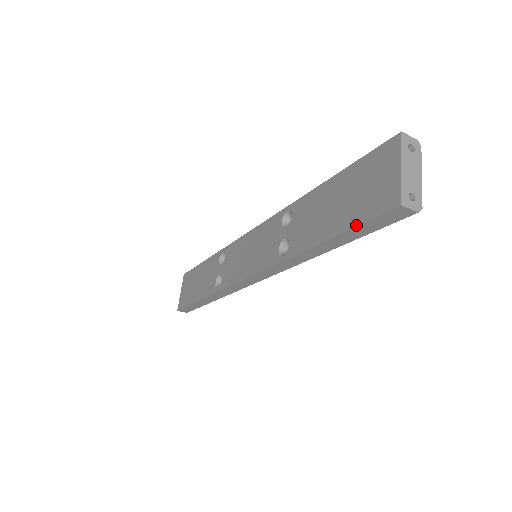
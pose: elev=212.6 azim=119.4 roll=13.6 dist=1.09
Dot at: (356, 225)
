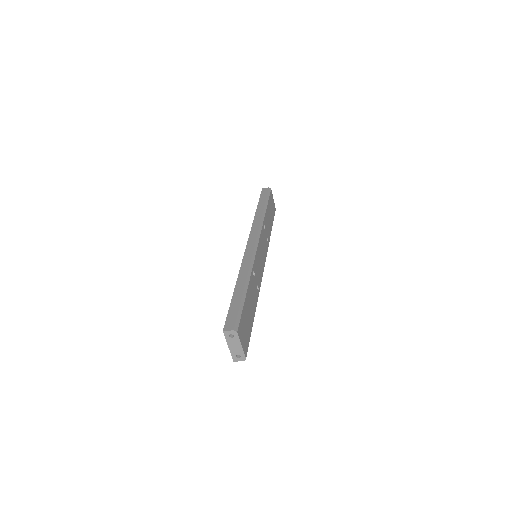
Dot at: occluded
